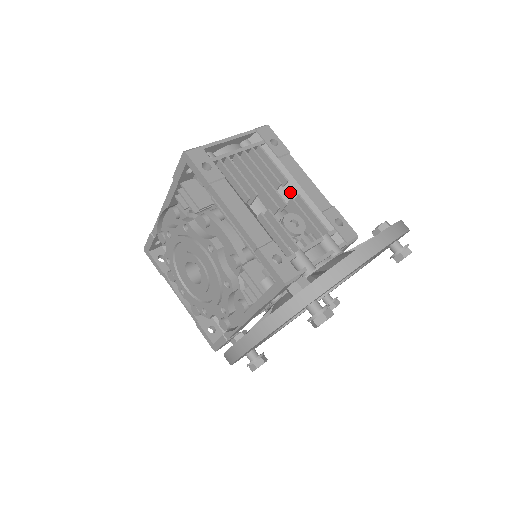
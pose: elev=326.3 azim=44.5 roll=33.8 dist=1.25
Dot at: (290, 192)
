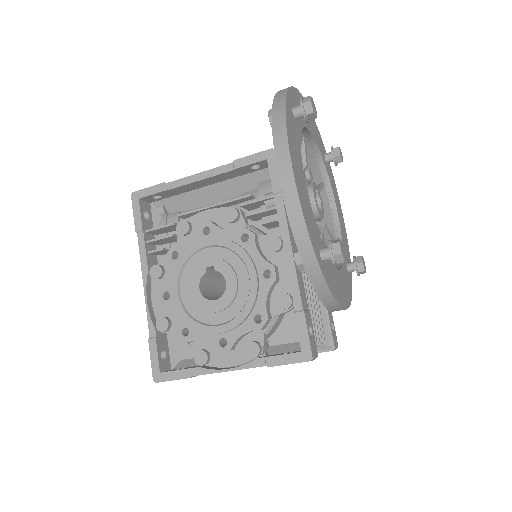
Dot at: occluded
